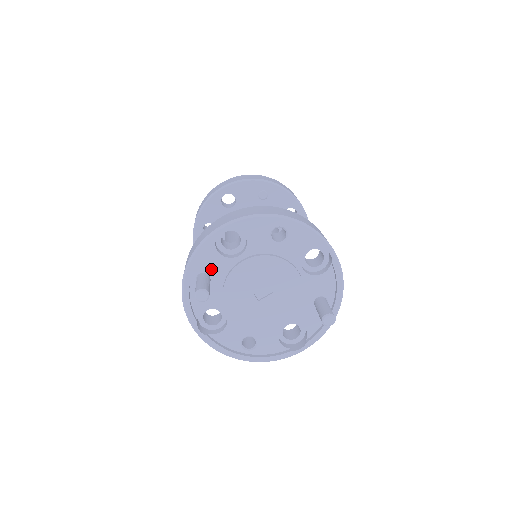
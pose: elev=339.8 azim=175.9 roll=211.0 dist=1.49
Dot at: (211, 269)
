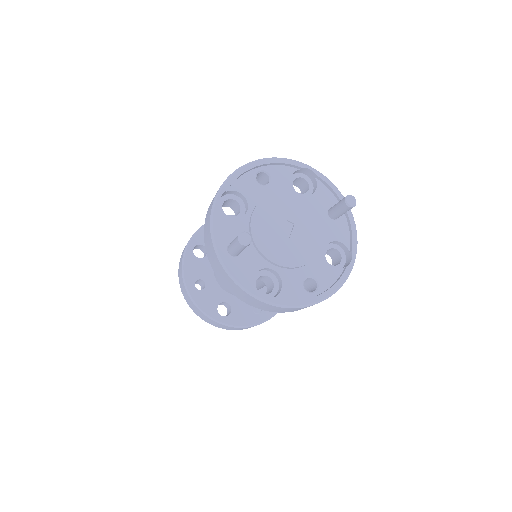
Dot at: (234, 236)
